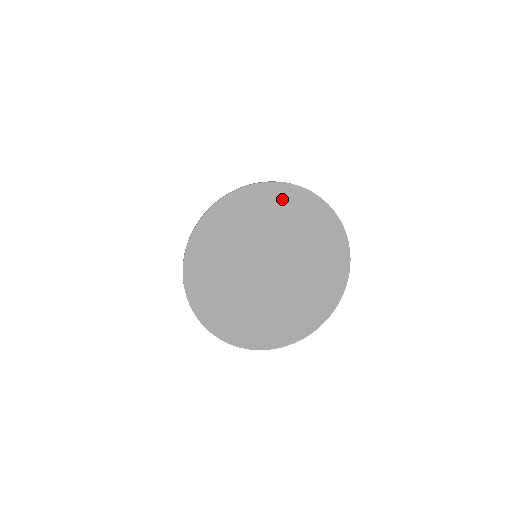
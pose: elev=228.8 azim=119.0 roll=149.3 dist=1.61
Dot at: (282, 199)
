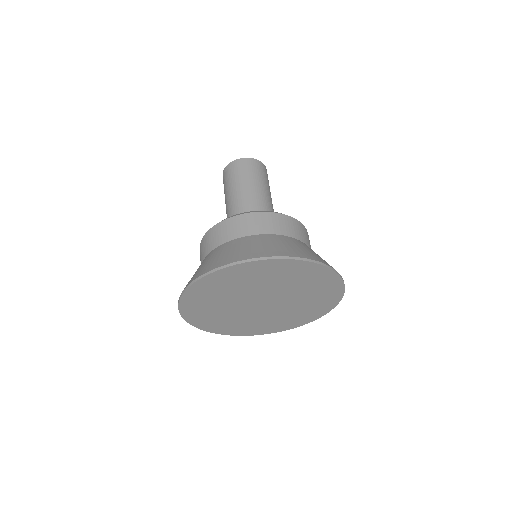
Dot at: (224, 278)
